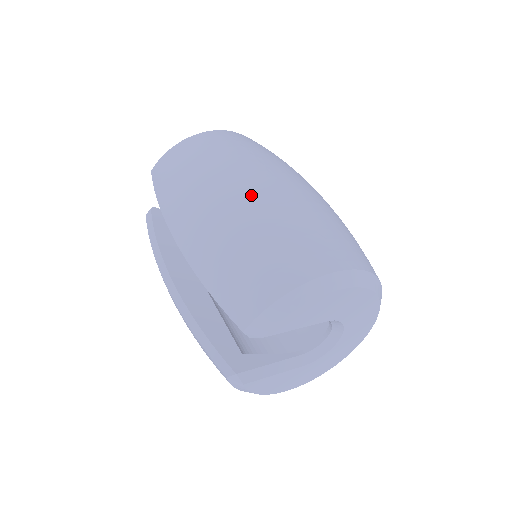
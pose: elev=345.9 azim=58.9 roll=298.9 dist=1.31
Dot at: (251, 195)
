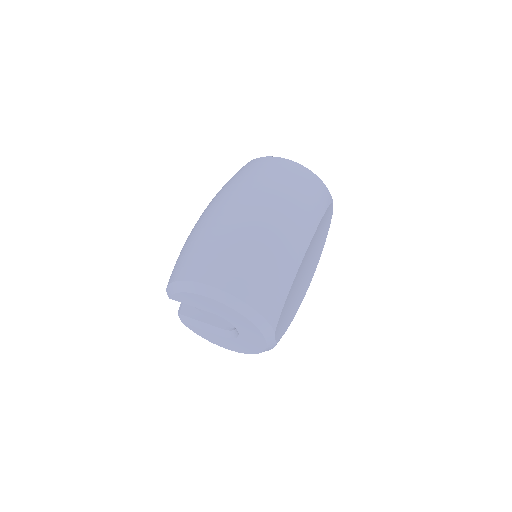
Dot at: (219, 215)
